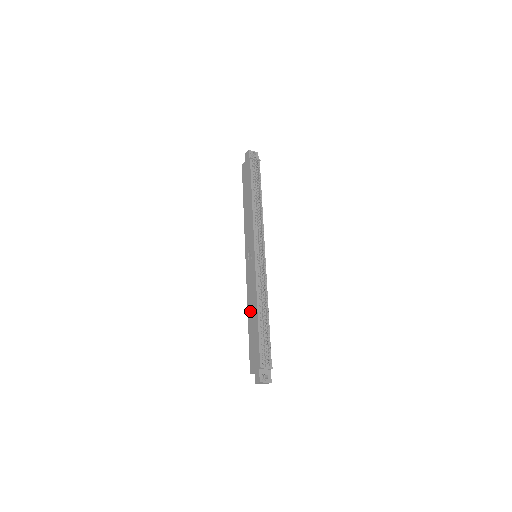
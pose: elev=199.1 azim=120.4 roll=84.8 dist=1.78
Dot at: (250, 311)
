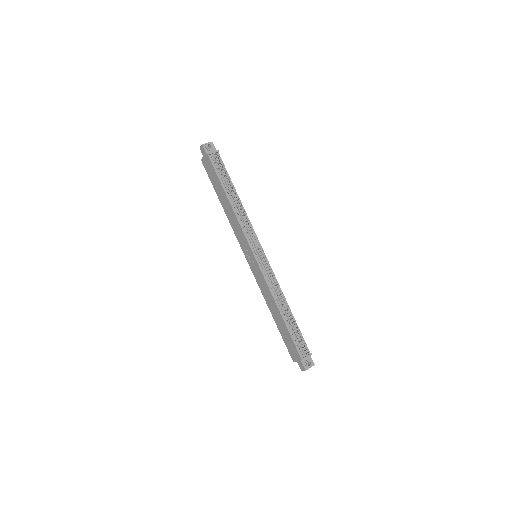
Dot at: (272, 310)
